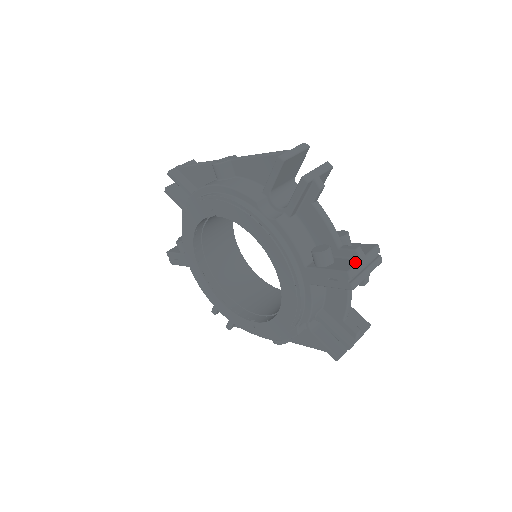
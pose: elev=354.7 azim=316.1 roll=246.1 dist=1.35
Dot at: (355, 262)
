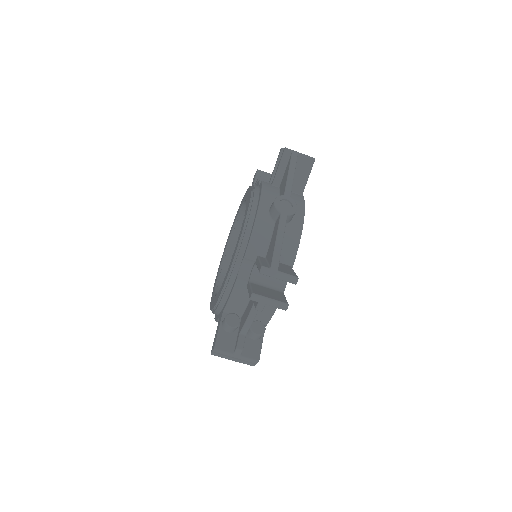
Dot at: (229, 350)
